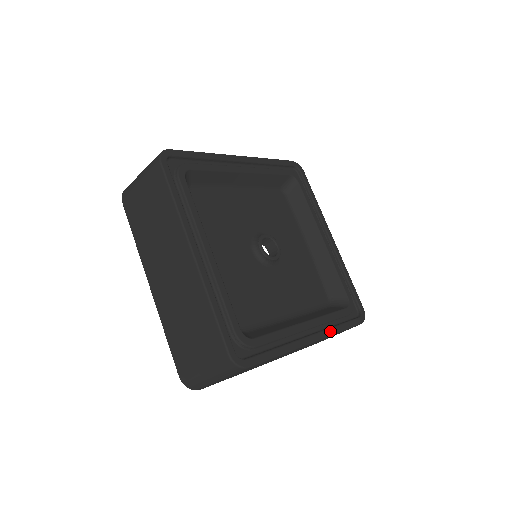
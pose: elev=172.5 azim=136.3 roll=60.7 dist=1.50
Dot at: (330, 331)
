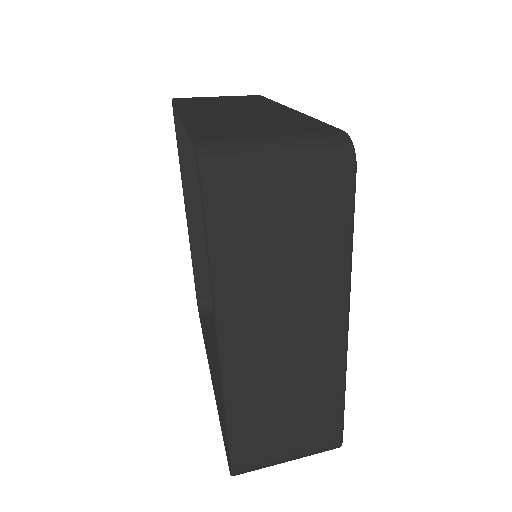
Dot at: occluded
